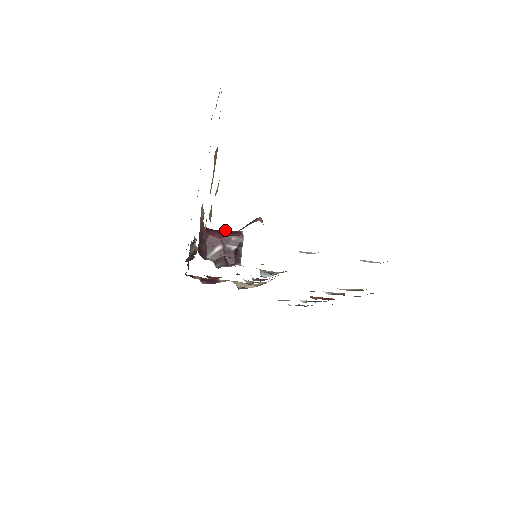
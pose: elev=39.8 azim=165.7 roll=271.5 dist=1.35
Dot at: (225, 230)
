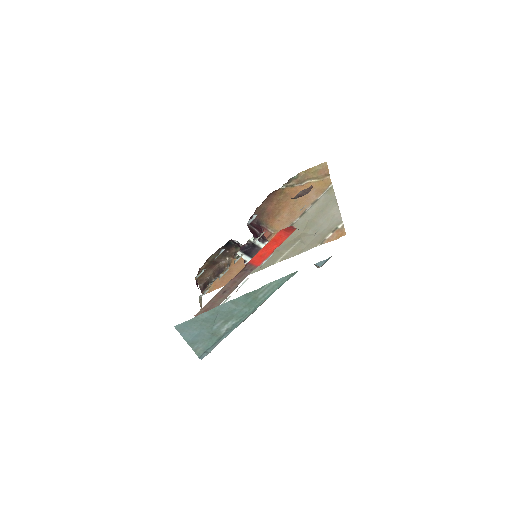
Dot at: occluded
